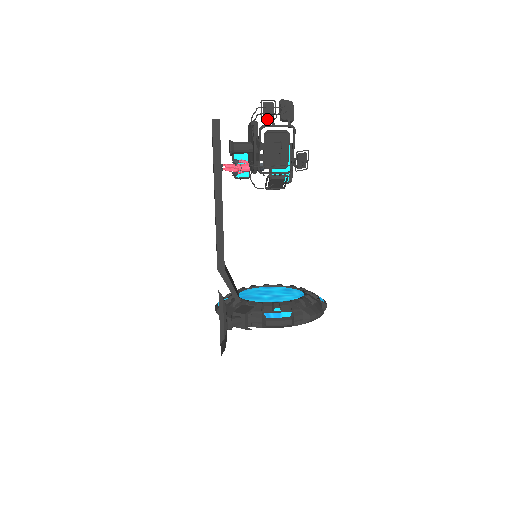
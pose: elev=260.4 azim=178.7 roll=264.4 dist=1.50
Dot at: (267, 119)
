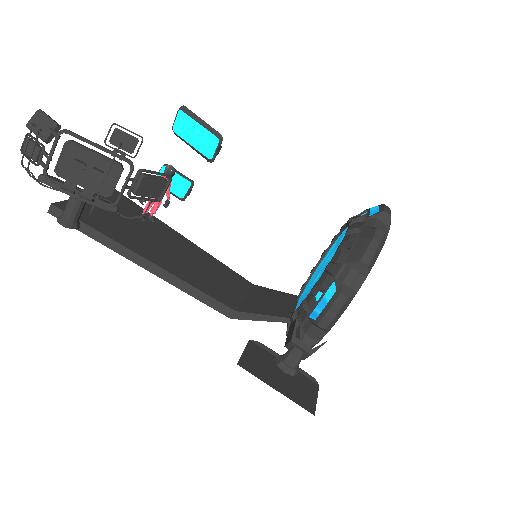
Dot at: (40, 160)
